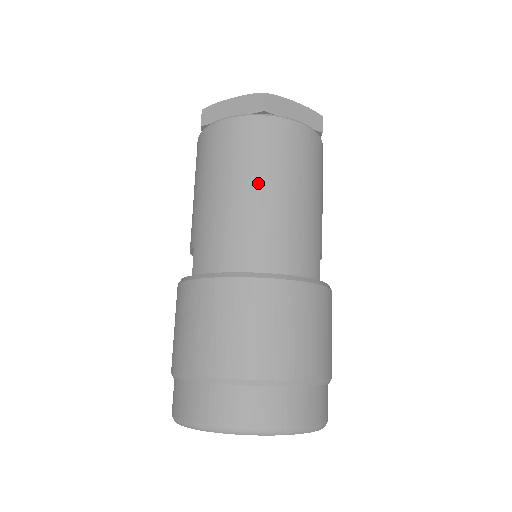
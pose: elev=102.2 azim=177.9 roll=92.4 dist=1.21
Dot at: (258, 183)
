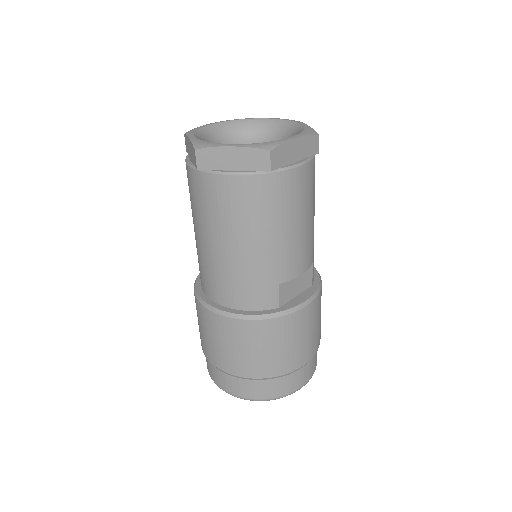
Dot at: (206, 234)
